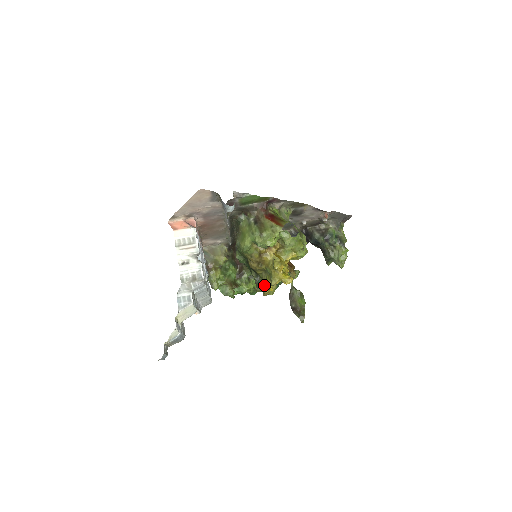
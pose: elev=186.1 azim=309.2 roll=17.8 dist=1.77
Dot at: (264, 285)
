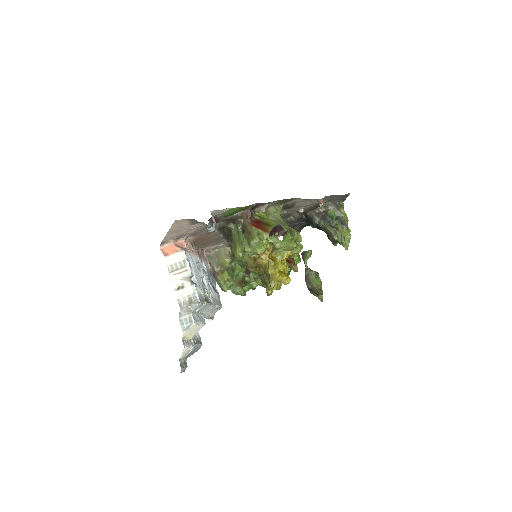
Dot at: (266, 286)
